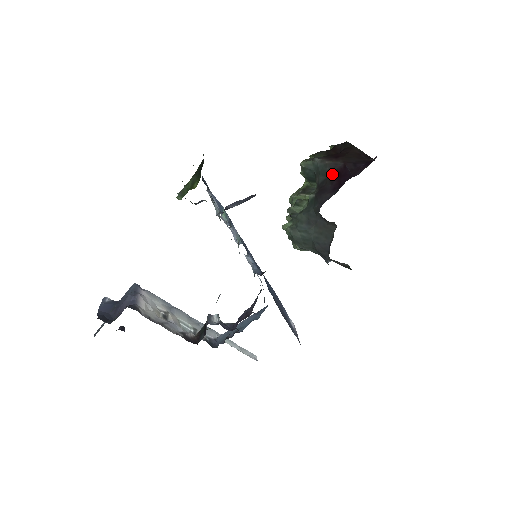
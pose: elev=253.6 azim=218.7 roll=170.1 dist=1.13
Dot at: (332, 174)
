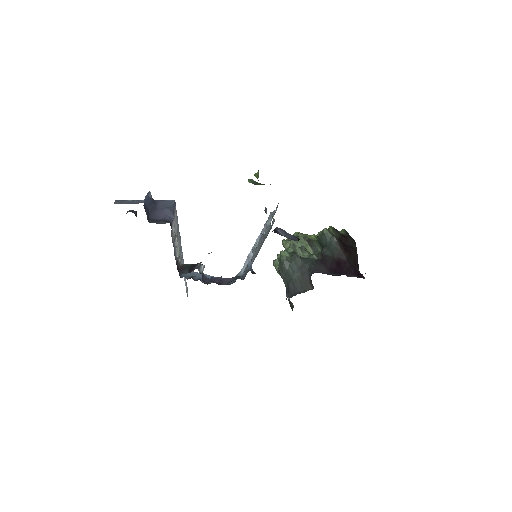
Dot at: (336, 259)
